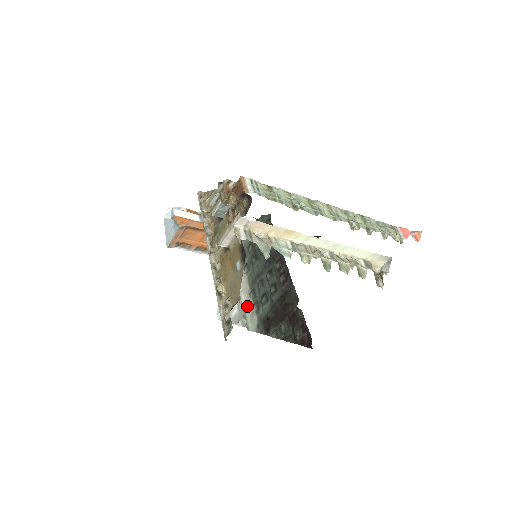
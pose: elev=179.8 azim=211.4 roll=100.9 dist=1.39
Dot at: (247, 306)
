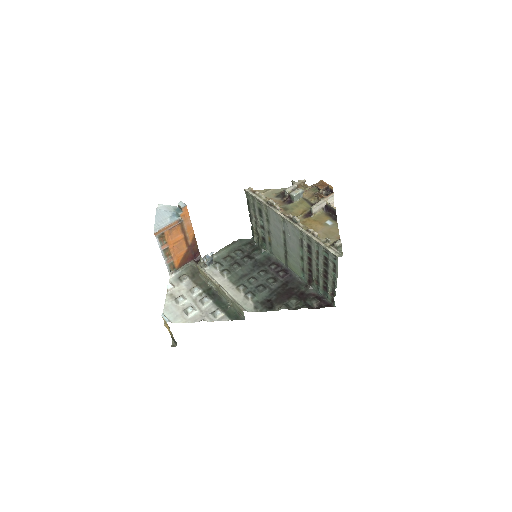
Dot at: (235, 296)
